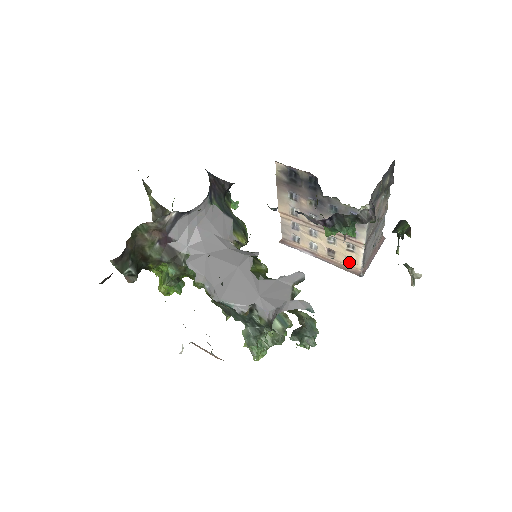
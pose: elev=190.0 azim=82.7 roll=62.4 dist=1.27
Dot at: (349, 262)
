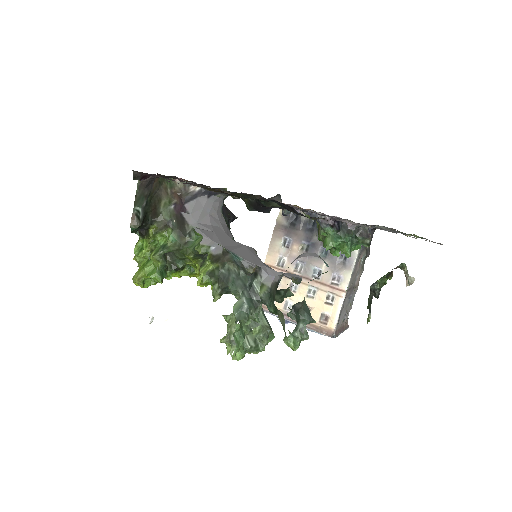
Dot at: (323, 321)
